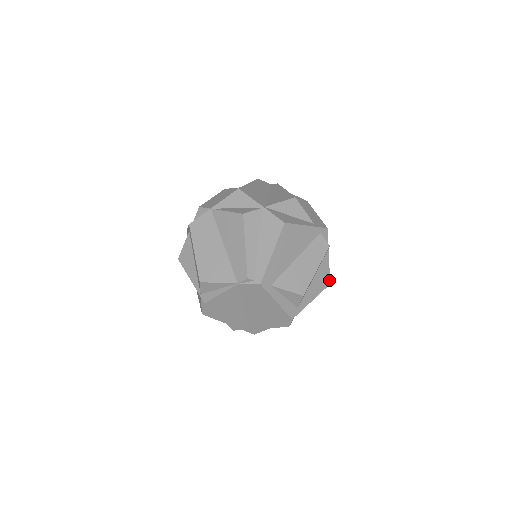
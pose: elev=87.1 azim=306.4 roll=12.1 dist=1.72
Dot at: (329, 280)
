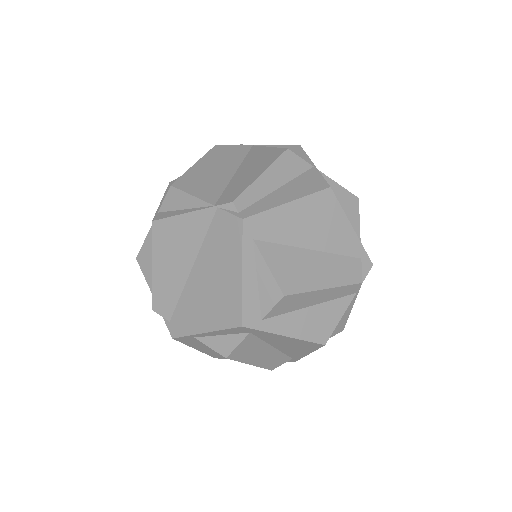
Dot at: (328, 337)
